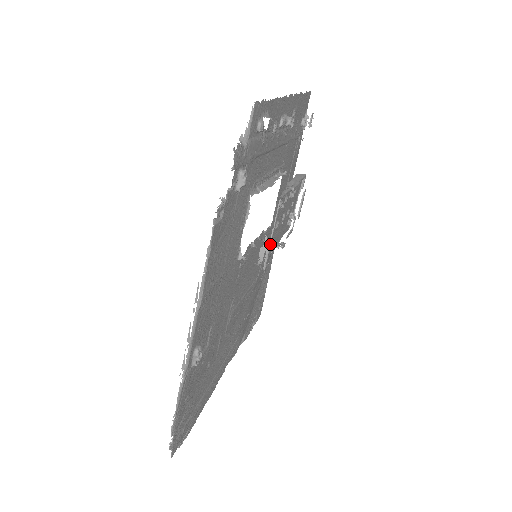
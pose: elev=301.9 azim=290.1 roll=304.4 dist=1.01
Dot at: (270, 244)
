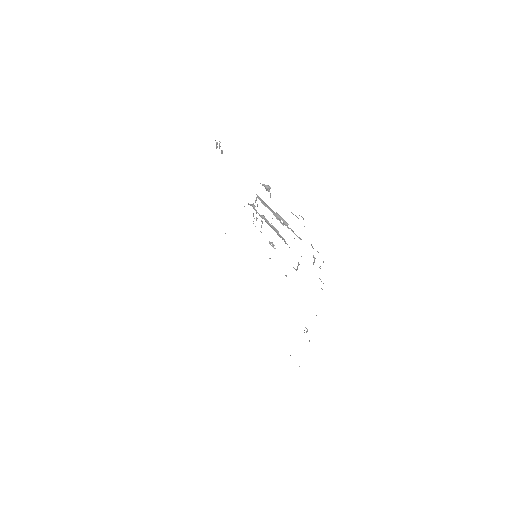
Dot at: occluded
